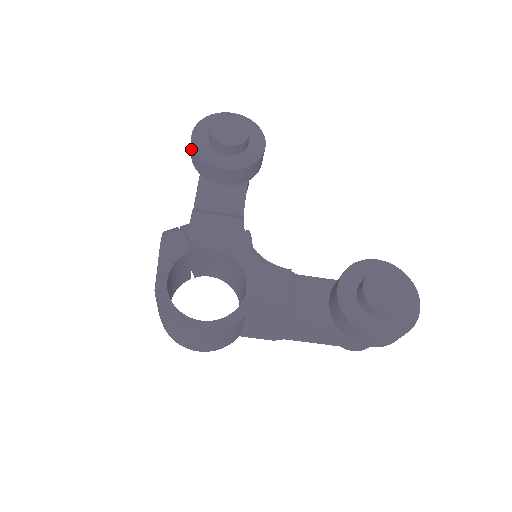
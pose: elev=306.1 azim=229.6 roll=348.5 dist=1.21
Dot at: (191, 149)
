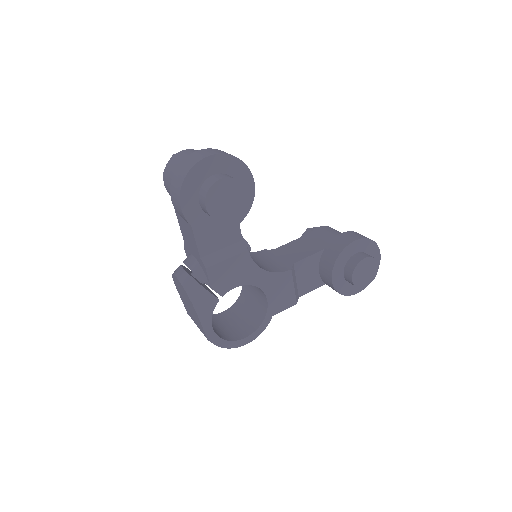
Dot at: (181, 215)
